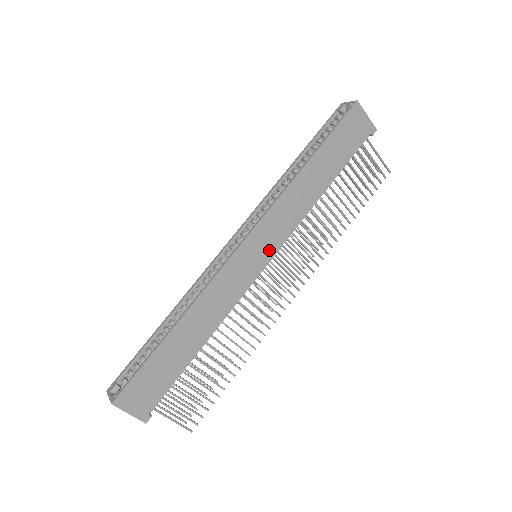
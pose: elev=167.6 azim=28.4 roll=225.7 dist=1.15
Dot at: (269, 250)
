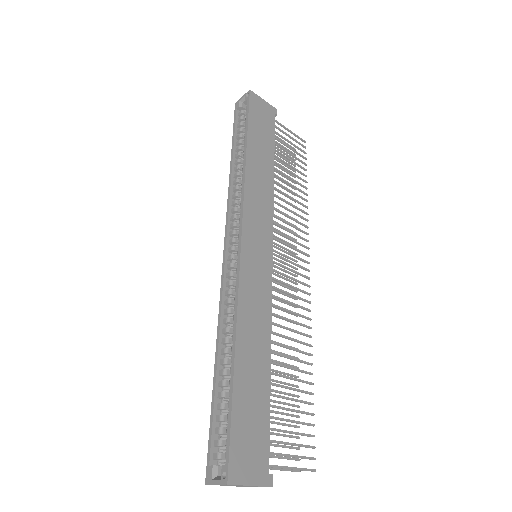
Dot at: (266, 241)
